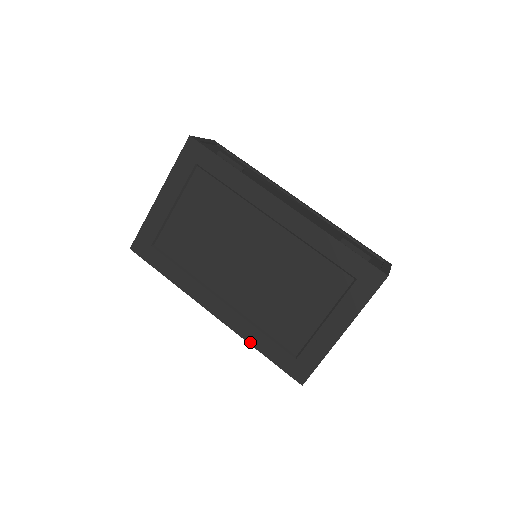
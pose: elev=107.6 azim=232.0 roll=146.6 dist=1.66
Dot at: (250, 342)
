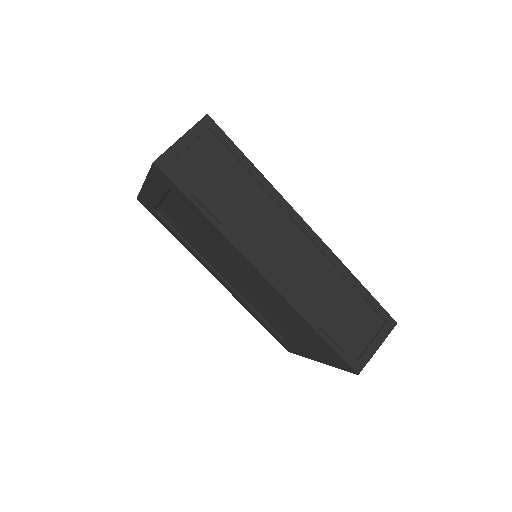
Dot at: (248, 311)
